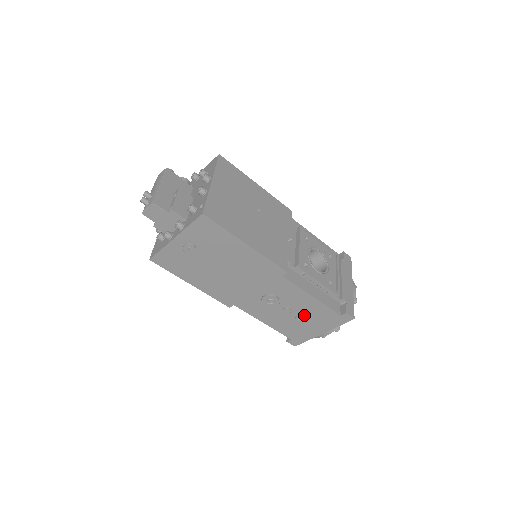
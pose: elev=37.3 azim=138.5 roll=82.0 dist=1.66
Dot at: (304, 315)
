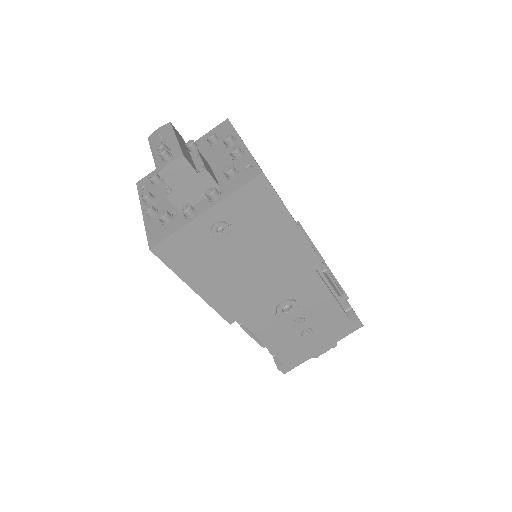
Dot at: (314, 326)
